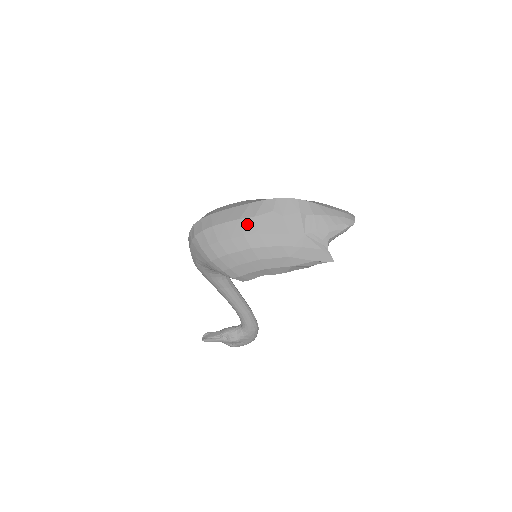
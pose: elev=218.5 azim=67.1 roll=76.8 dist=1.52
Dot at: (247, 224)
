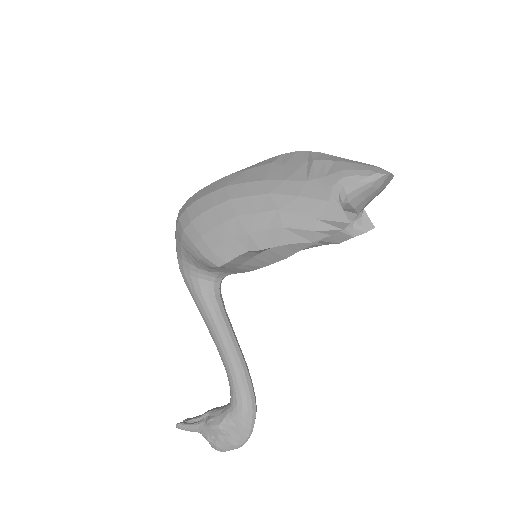
Dot at: (235, 176)
